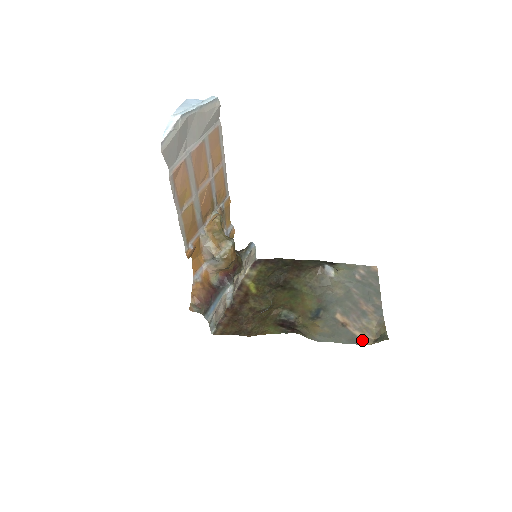
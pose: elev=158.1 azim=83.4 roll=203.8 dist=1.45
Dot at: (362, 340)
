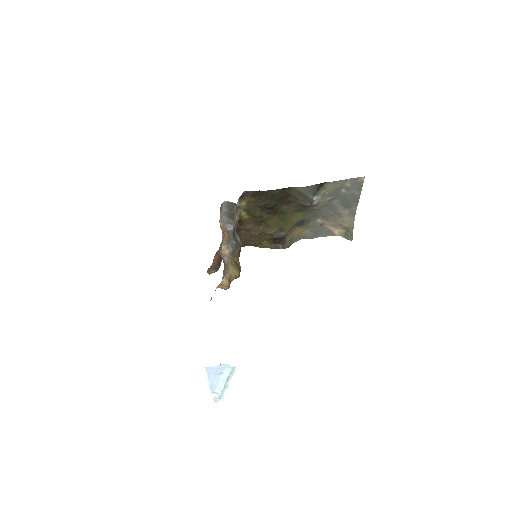
Dot at: (334, 233)
